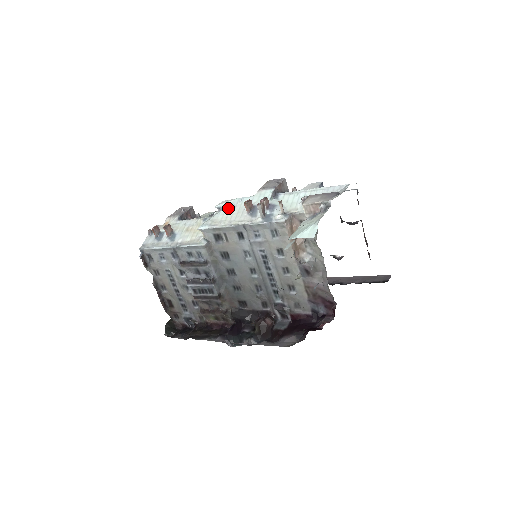
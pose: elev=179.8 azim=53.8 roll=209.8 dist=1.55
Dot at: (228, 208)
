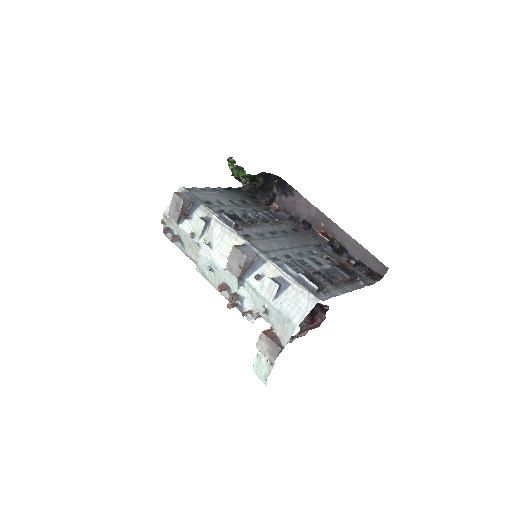
Dot at: (209, 269)
